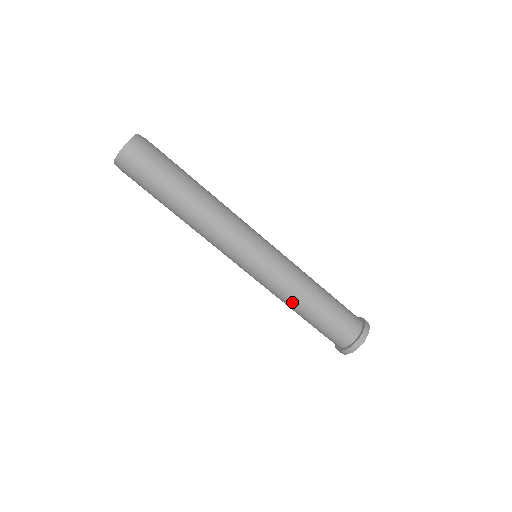
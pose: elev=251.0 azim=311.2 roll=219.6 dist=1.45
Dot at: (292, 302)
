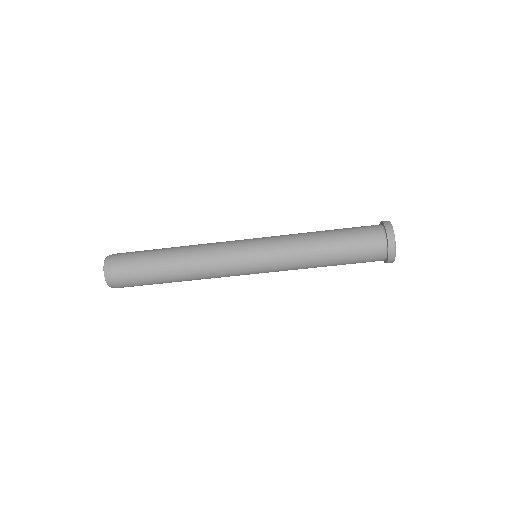
Dot at: (310, 257)
